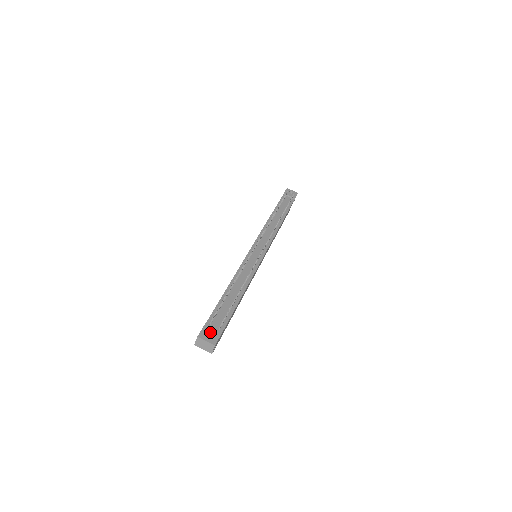
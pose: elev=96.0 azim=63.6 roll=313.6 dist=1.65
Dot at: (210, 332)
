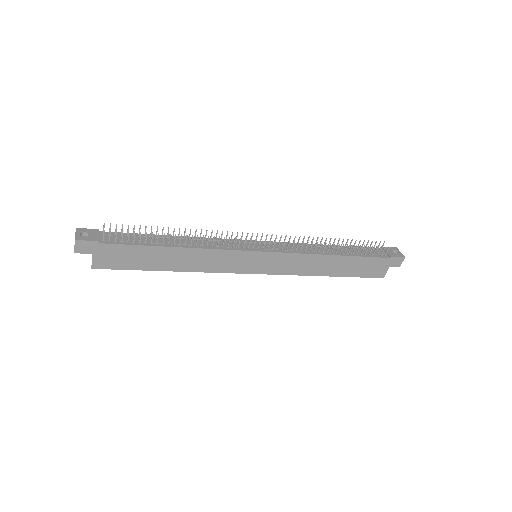
Dot at: (90, 234)
